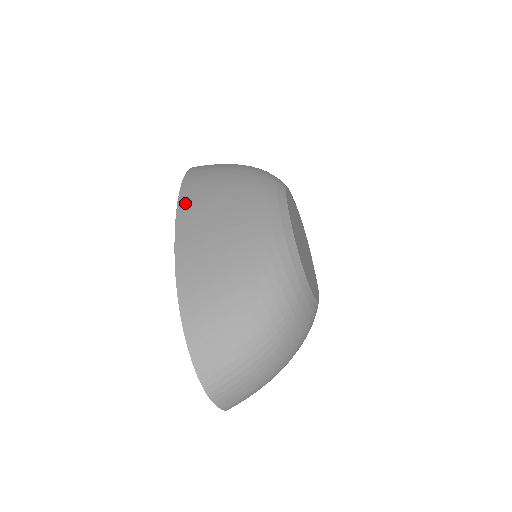
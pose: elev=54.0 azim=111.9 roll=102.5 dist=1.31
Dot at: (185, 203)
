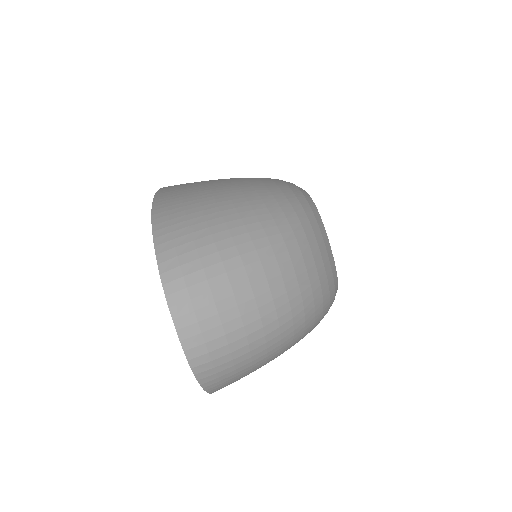
Dot at: occluded
